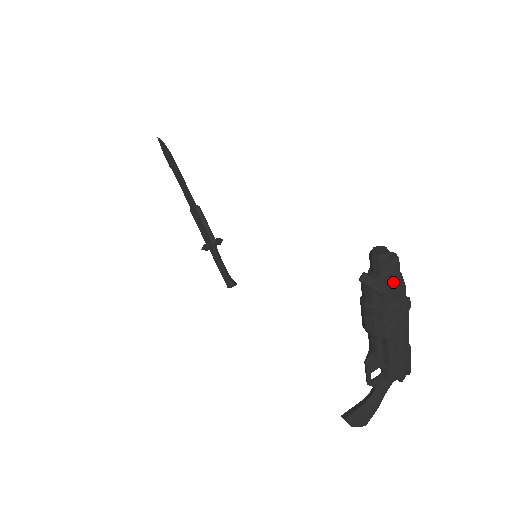
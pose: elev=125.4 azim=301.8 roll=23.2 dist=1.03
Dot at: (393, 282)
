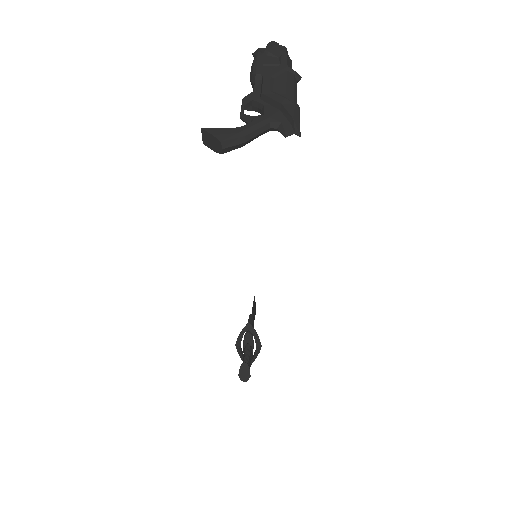
Dot at: (276, 50)
